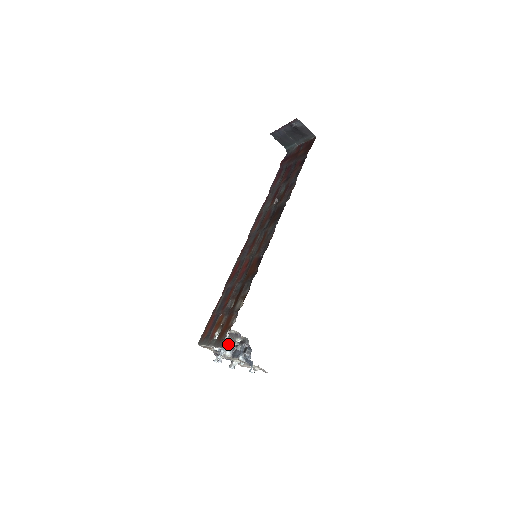
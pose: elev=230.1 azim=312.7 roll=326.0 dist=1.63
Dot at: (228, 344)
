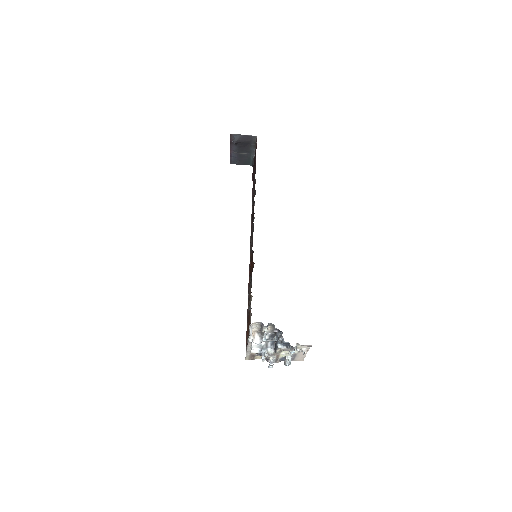
Dot at: (266, 342)
